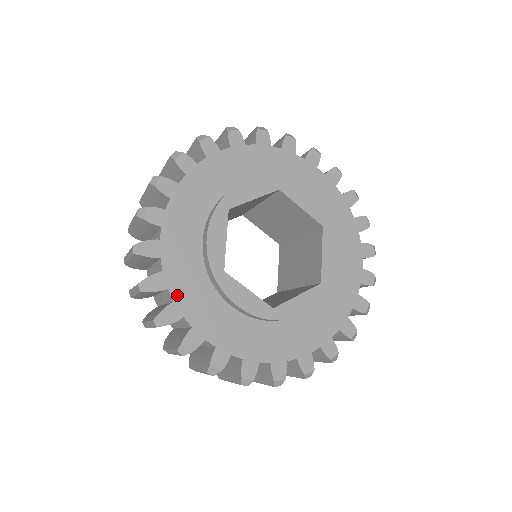
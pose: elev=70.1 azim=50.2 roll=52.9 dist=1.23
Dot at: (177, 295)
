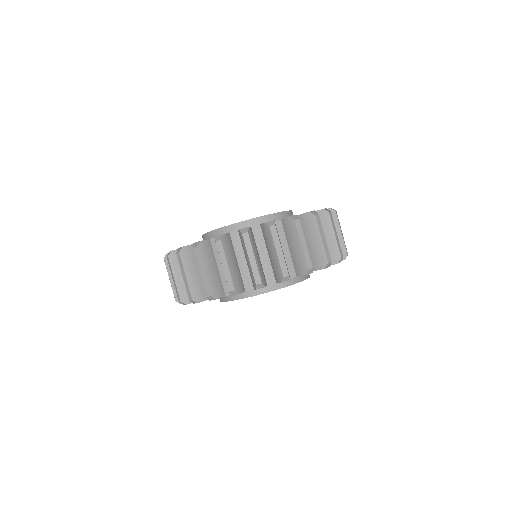
Dot at: occluded
